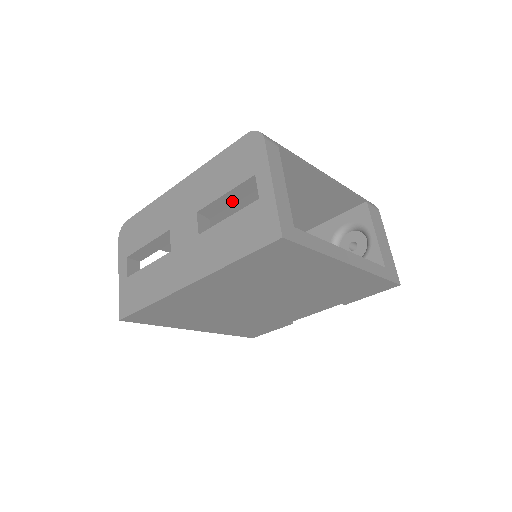
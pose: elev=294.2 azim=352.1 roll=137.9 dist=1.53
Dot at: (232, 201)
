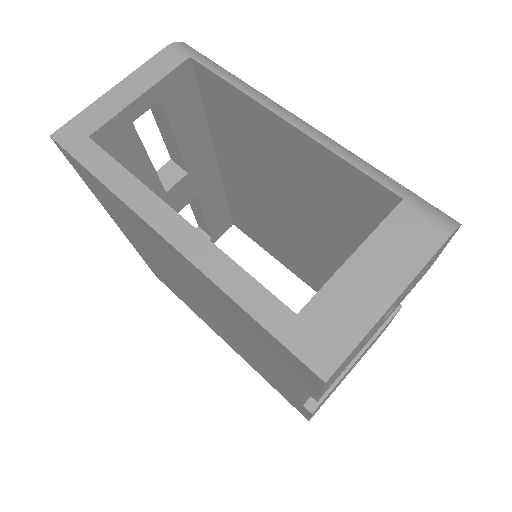
Dot at: (173, 141)
